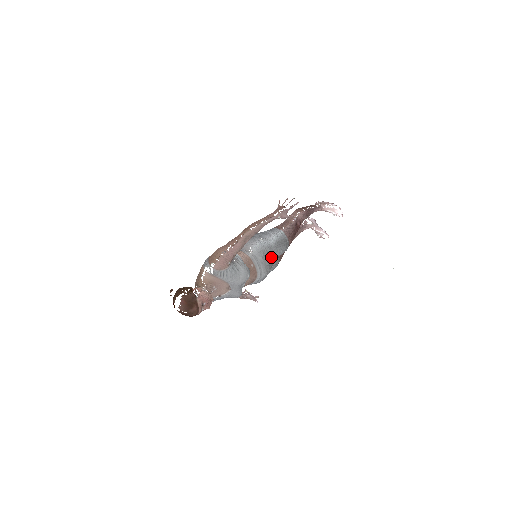
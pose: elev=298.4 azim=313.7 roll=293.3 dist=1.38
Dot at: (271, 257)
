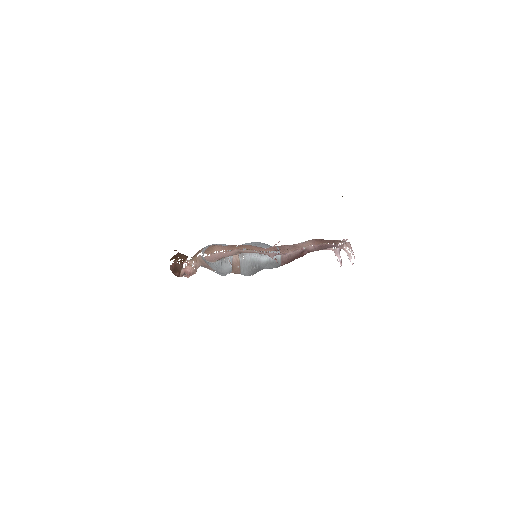
Dot at: (257, 268)
